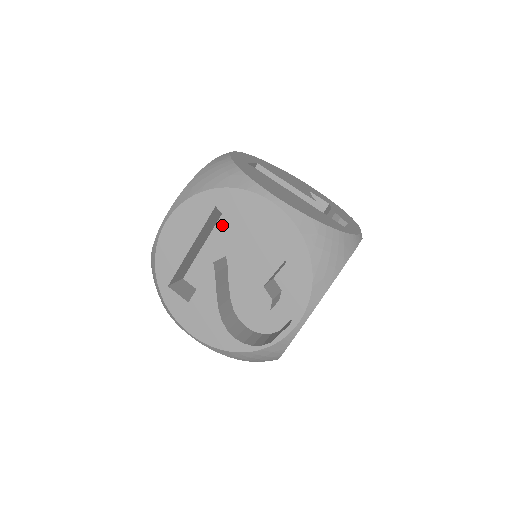
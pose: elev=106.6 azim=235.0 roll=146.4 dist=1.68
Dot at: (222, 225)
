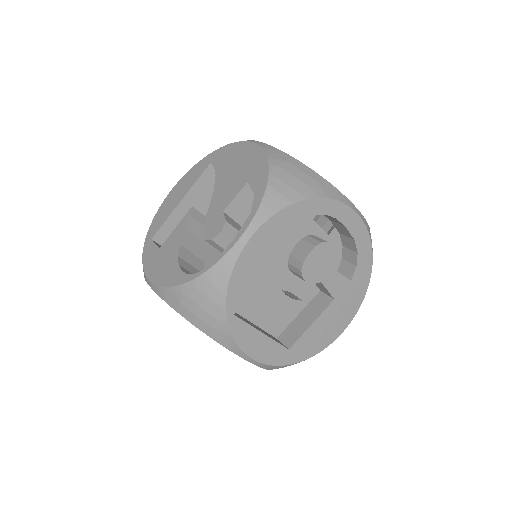
Dot at: occluded
